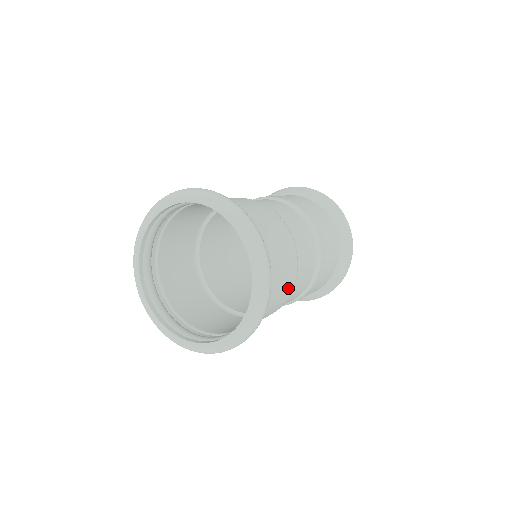
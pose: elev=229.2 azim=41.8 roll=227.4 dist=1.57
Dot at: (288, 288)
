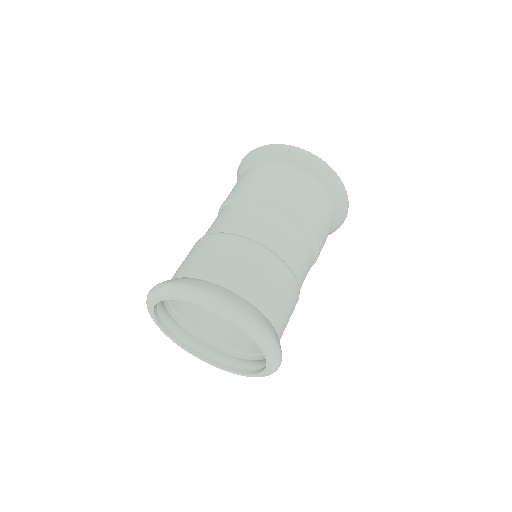
Dot at: occluded
